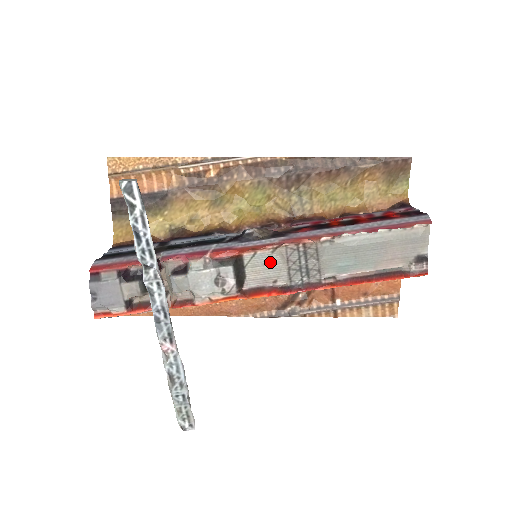
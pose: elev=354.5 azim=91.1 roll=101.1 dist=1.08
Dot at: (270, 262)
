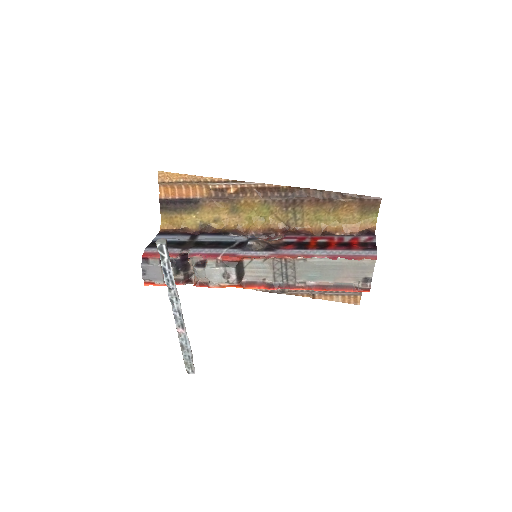
Dot at: (262, 267)
